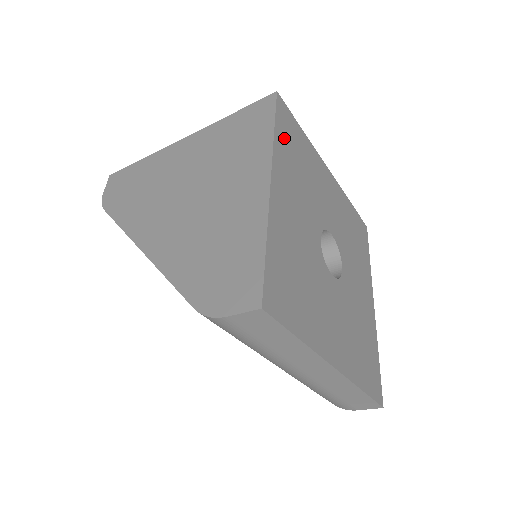
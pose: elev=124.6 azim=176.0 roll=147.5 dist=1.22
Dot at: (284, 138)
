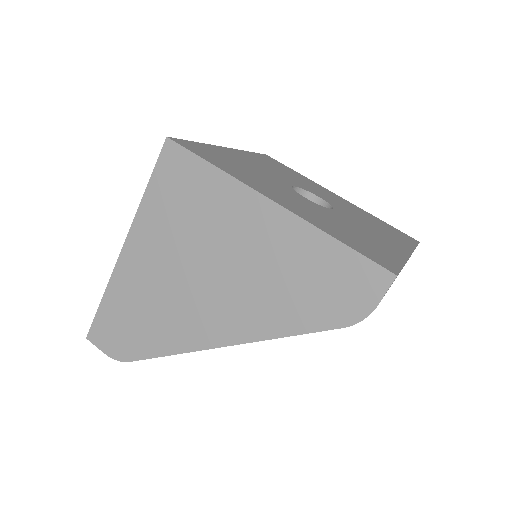
Dot at: (218, 163)
